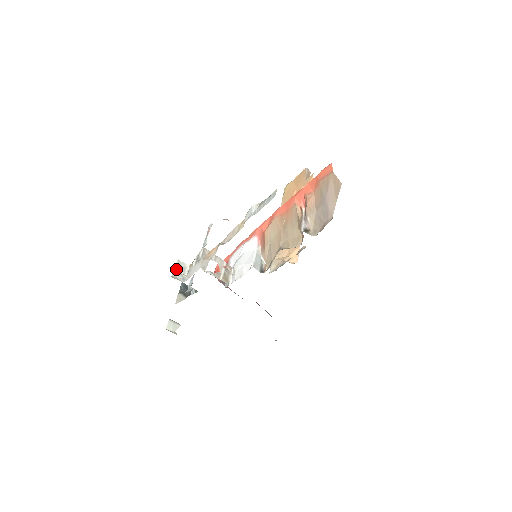
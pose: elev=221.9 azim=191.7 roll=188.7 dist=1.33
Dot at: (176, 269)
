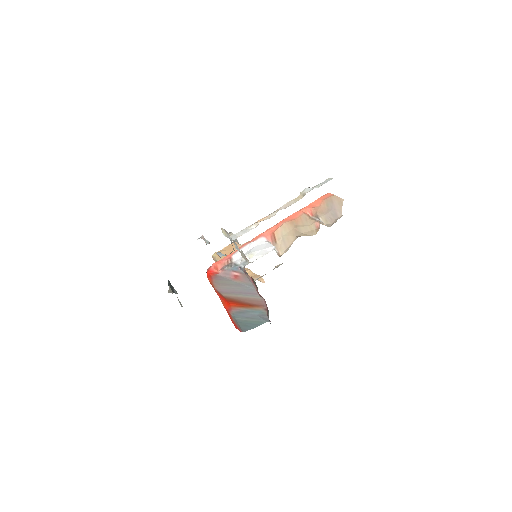
Dot at: (225, 230)
